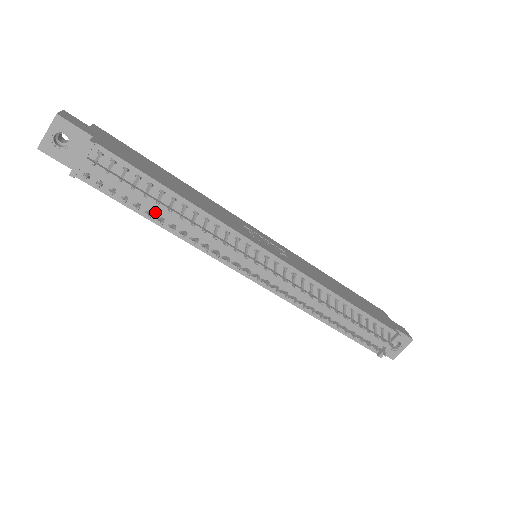
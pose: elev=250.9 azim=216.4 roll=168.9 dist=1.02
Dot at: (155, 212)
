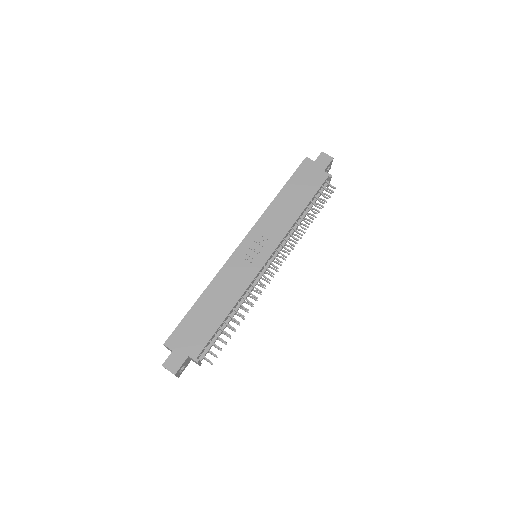
Dot at: occluded
